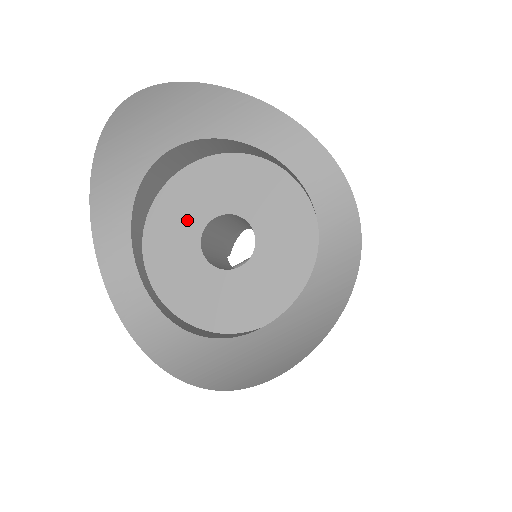
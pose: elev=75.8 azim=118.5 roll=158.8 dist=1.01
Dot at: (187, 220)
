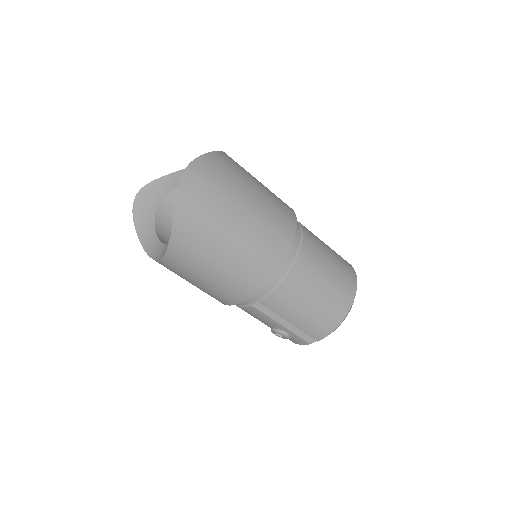
Dot at: occluded
